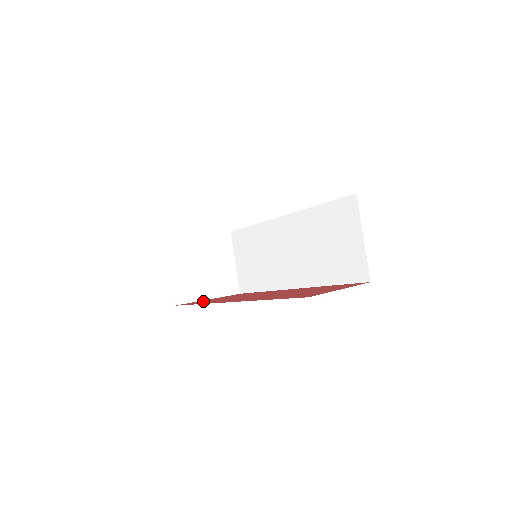
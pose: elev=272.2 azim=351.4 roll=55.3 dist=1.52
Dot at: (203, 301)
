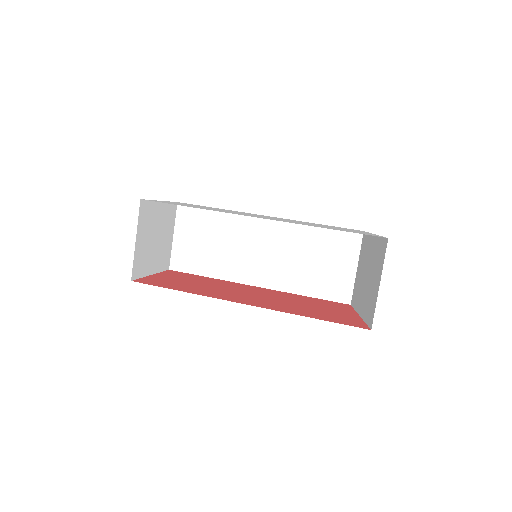
Dot at: (164, 281)
